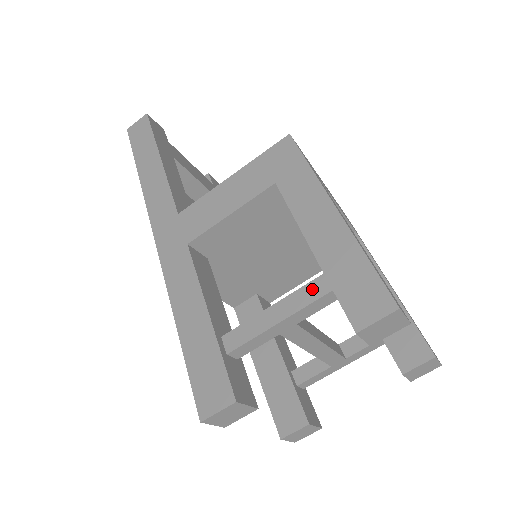
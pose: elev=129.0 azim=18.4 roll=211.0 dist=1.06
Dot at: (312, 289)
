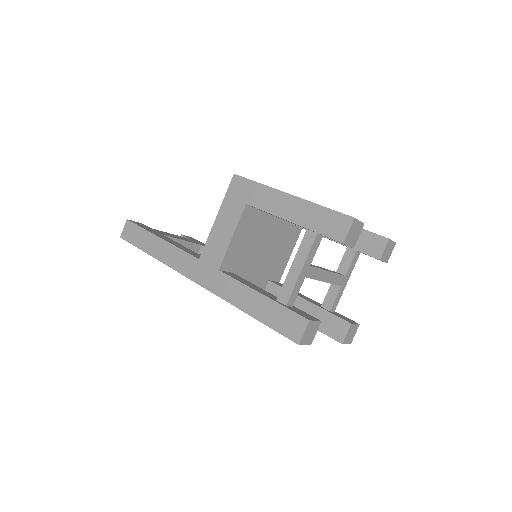
Dot at: (306, 241)
